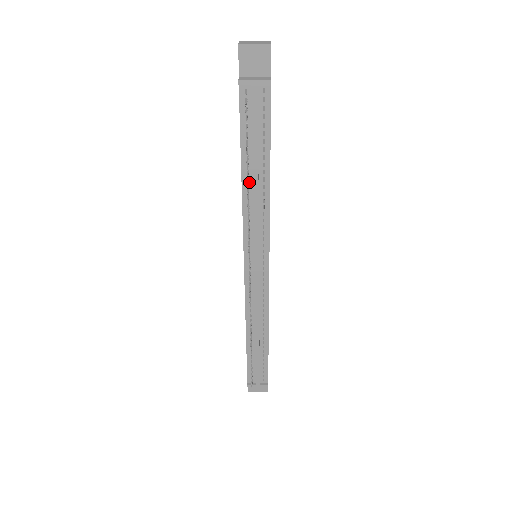
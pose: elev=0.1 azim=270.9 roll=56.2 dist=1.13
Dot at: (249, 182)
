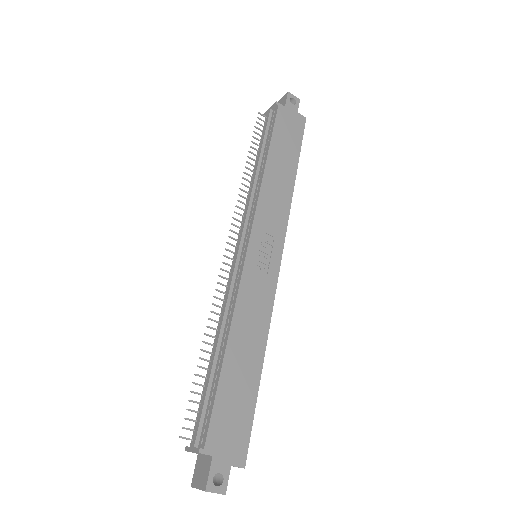
Dot at: occluded
